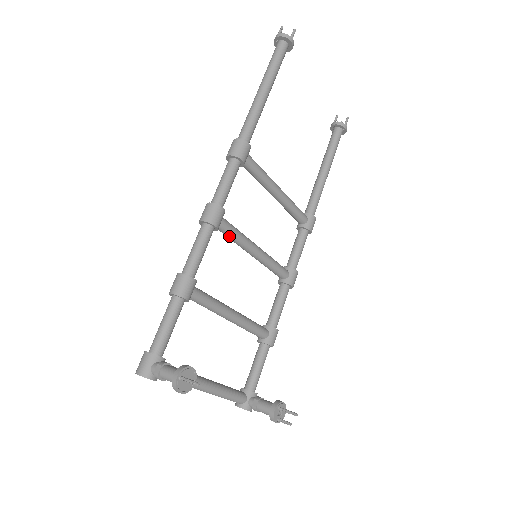
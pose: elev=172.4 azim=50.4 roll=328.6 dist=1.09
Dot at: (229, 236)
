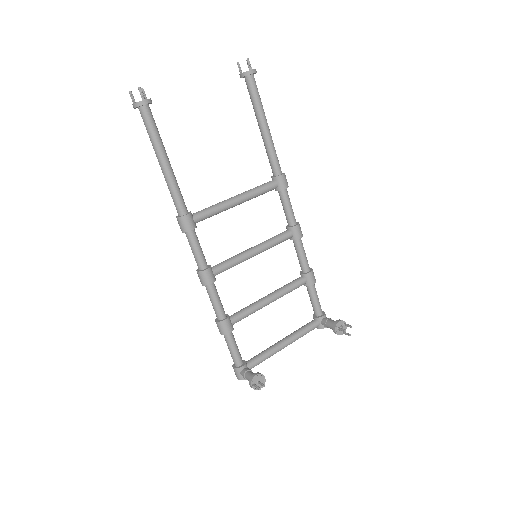
Dot at: occluded
